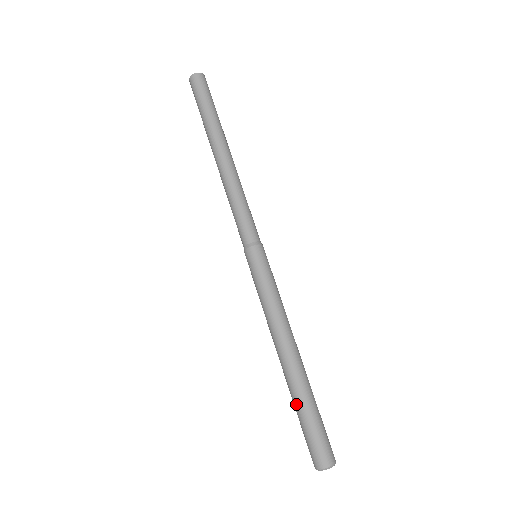
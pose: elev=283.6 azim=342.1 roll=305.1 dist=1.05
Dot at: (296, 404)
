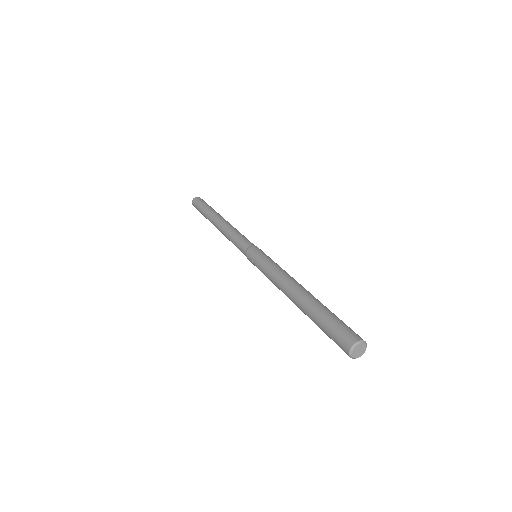
Dot at: (313, 318)
